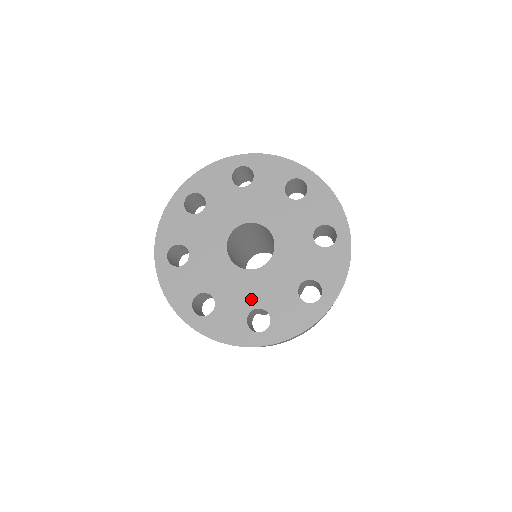
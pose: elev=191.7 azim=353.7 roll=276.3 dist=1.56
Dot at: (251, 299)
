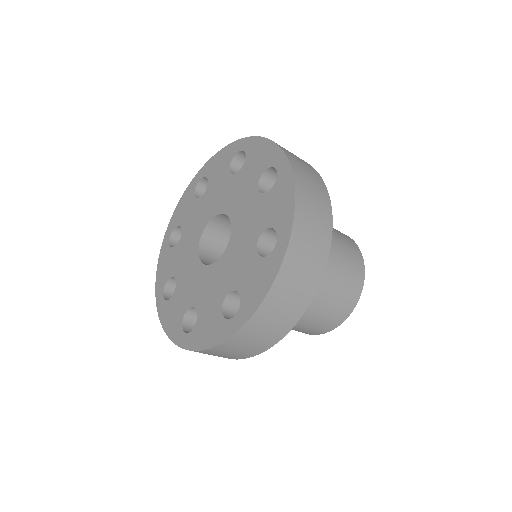
Dot at: (248, 247)
